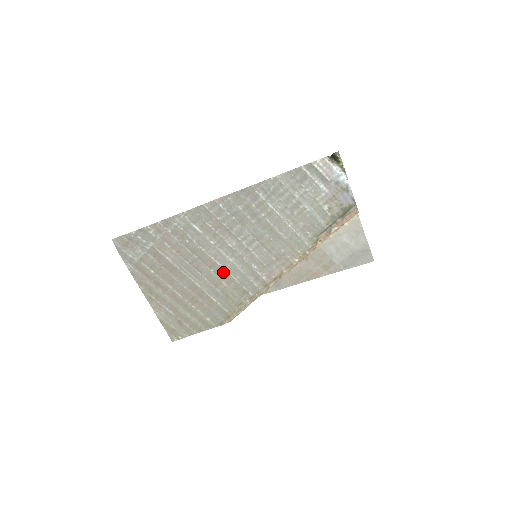
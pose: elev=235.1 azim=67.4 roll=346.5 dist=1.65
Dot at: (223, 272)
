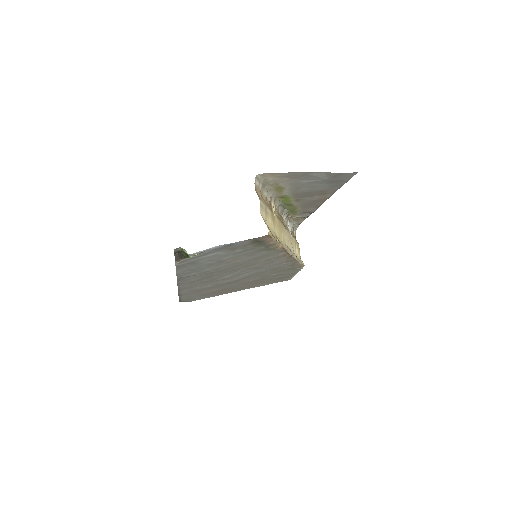
Dot at: (253, 275)
